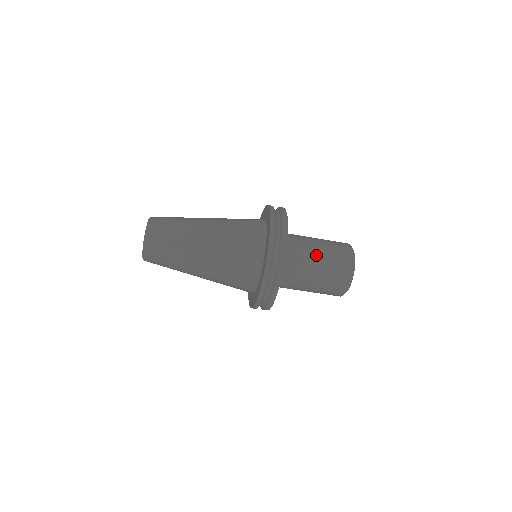
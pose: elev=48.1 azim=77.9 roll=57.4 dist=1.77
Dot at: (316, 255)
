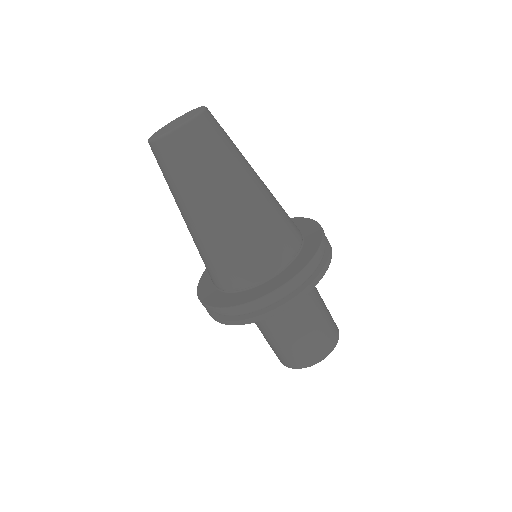
Dot at: (309, 319)
